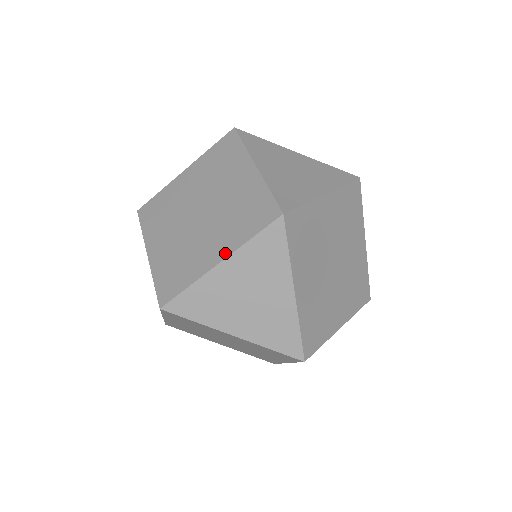
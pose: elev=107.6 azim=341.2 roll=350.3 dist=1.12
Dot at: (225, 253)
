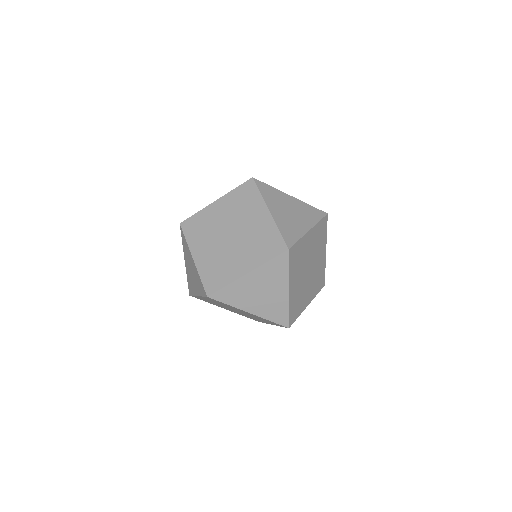
Dot at: (251, 268)
